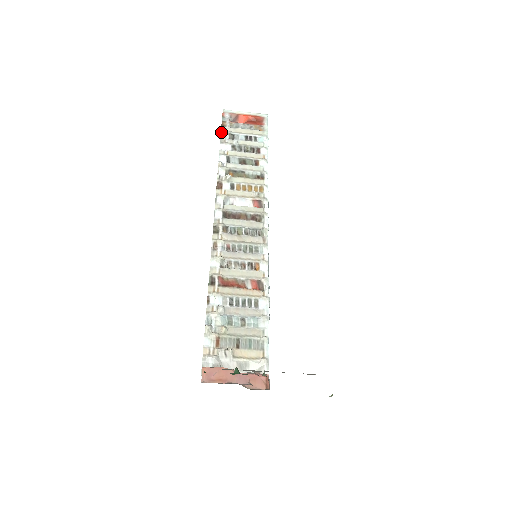
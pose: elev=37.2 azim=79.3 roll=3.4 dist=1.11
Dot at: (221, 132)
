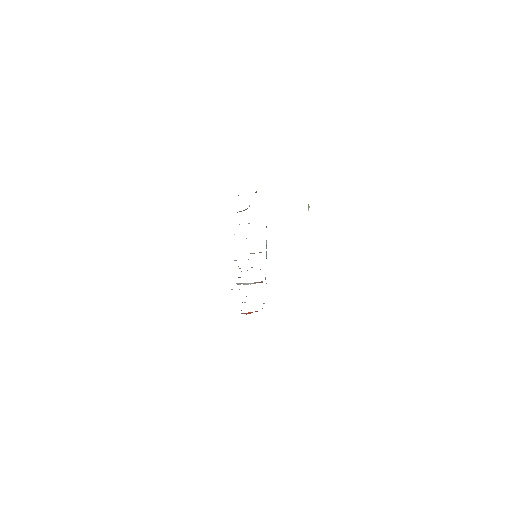
Dot at: occluded
